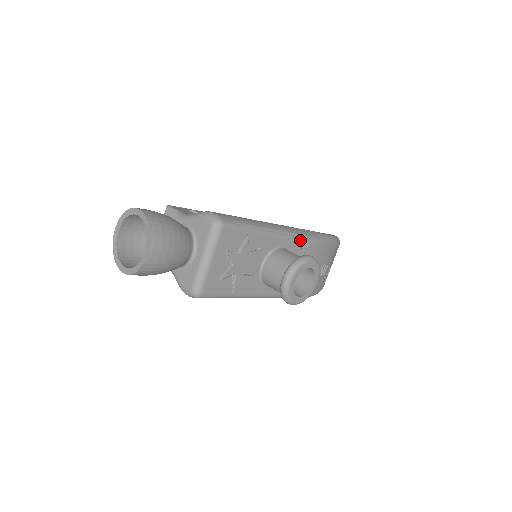
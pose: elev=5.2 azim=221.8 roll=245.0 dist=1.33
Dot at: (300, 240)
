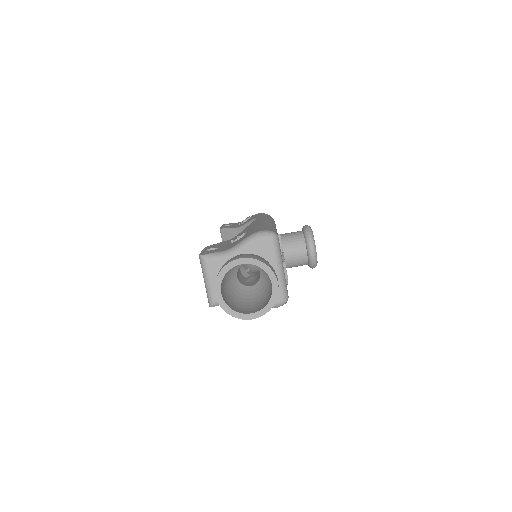
Dot at: occluded
